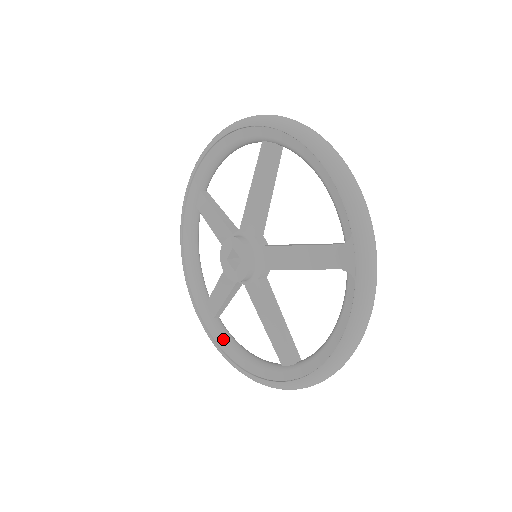
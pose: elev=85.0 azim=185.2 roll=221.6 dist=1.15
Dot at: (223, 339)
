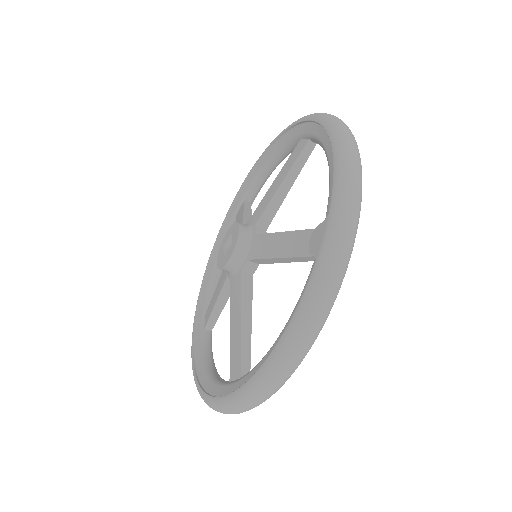
Dot at: (200, 350)
